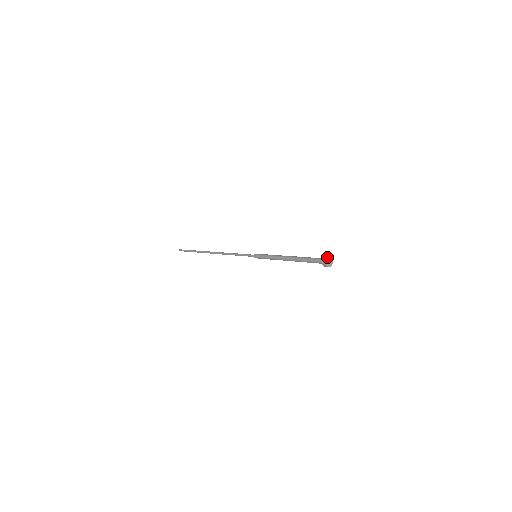
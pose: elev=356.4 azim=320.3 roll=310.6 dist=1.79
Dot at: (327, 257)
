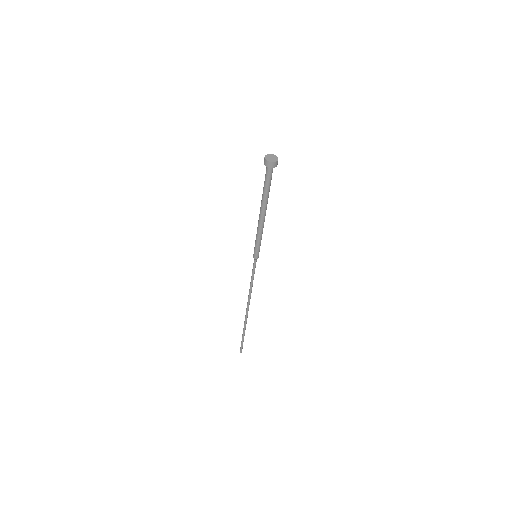
Dot at: (268, 154)
